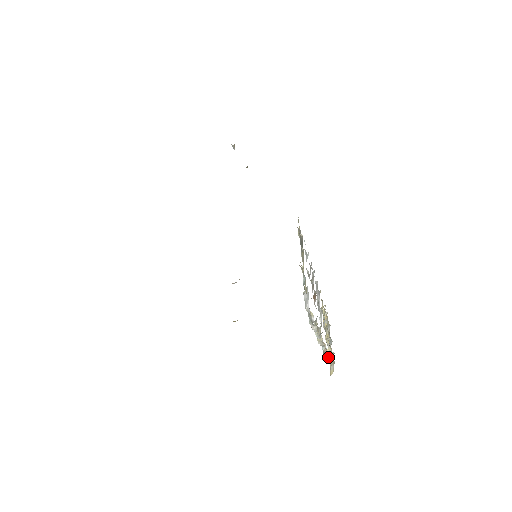
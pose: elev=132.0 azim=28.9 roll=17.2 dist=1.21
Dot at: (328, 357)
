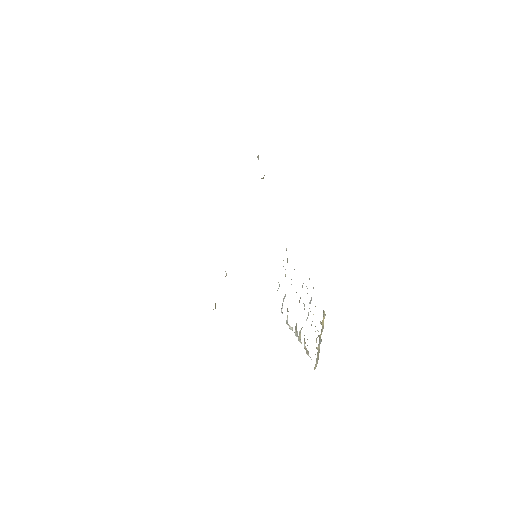
Dot at: (308, 354)
